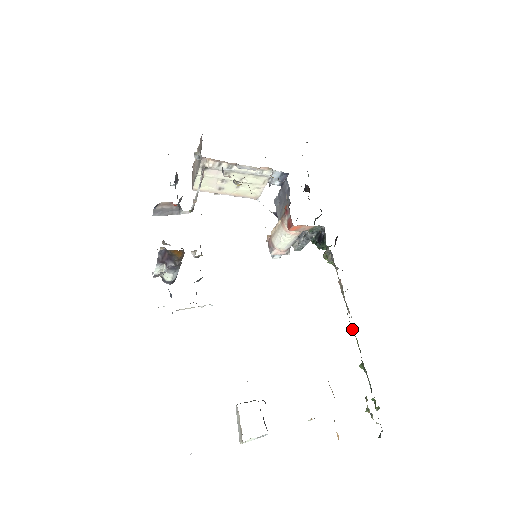
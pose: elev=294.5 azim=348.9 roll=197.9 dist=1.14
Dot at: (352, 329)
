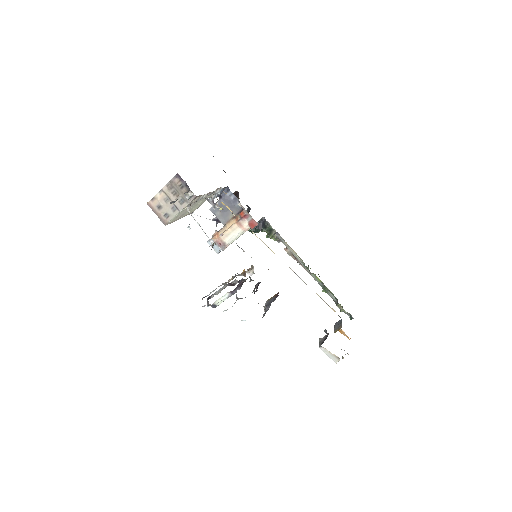
Dot at: (313, 273)
